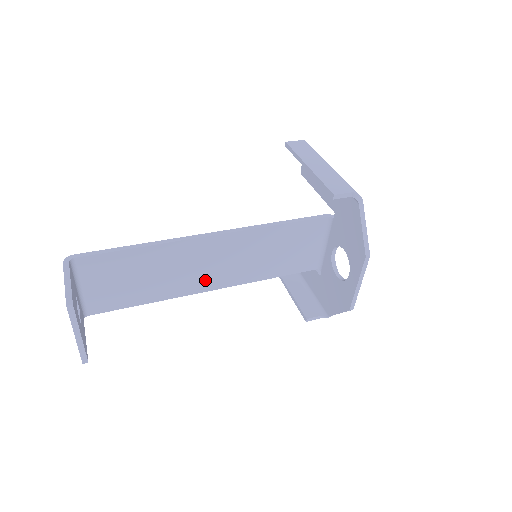
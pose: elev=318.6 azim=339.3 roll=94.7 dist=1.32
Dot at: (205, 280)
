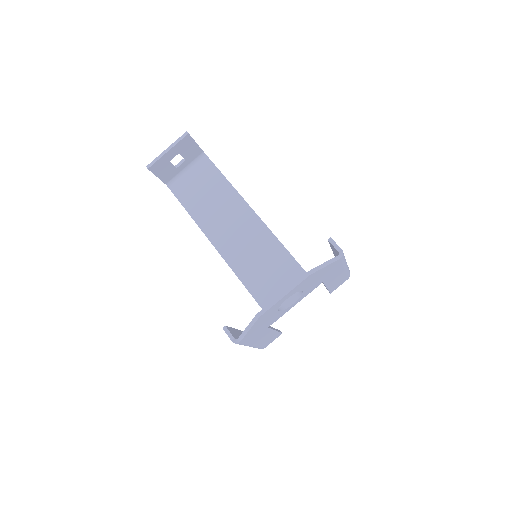
Dot at: (222, 236)
